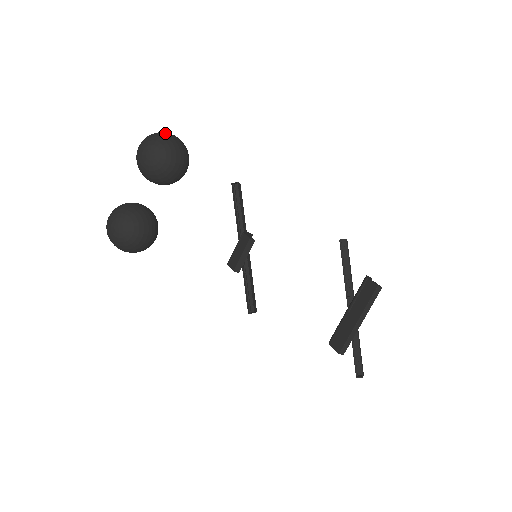
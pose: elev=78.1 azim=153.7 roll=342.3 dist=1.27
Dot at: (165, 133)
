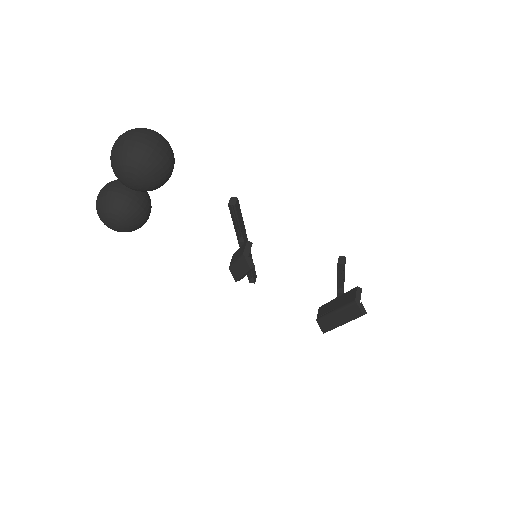
Dot at: (140, 148)
